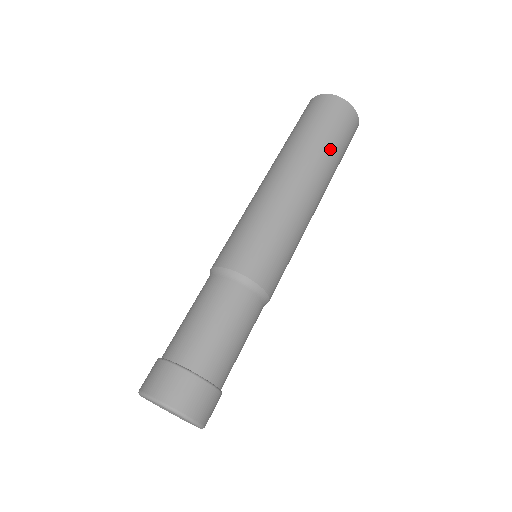
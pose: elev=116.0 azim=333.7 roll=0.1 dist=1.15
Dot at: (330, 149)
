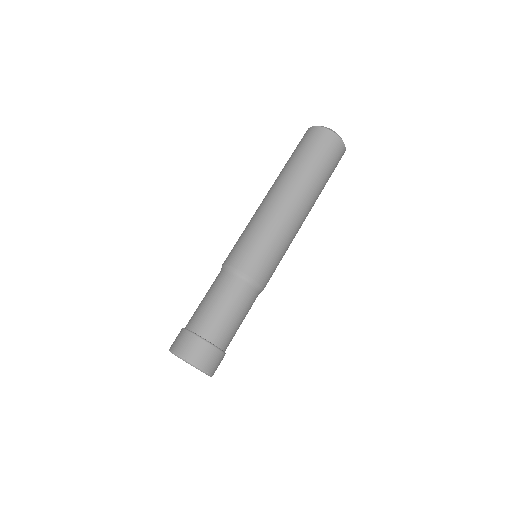
Dot at: (303, 165)
